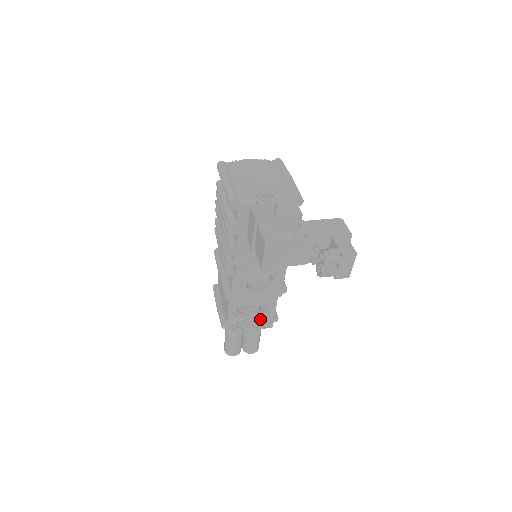
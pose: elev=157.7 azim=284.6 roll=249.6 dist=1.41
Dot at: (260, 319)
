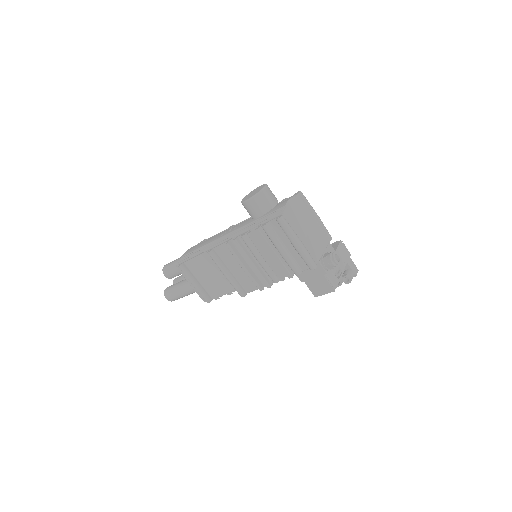
Dot at: occluded
